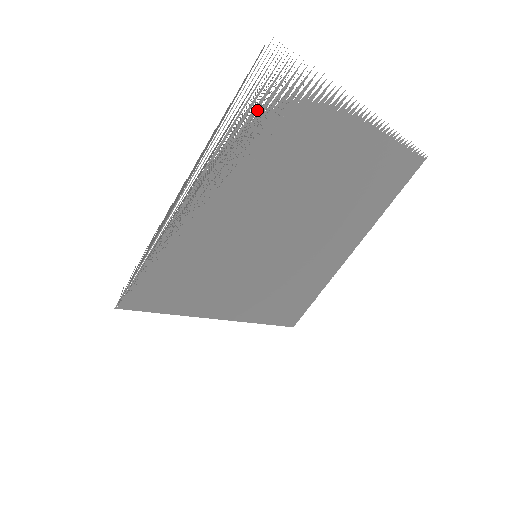
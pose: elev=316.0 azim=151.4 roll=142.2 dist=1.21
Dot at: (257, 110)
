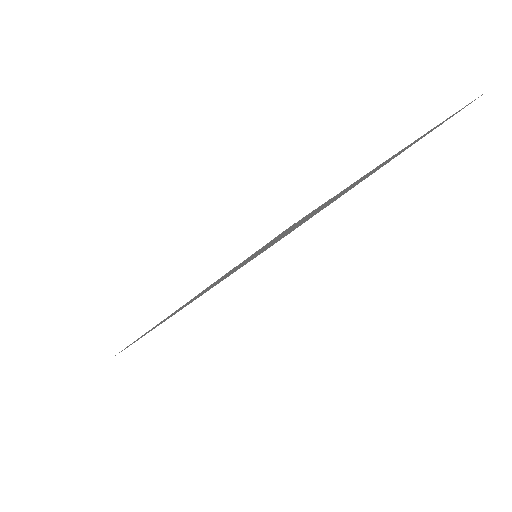
Dot at: occluded
